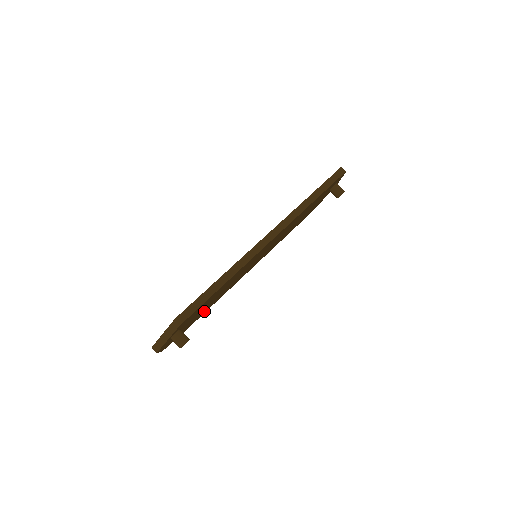
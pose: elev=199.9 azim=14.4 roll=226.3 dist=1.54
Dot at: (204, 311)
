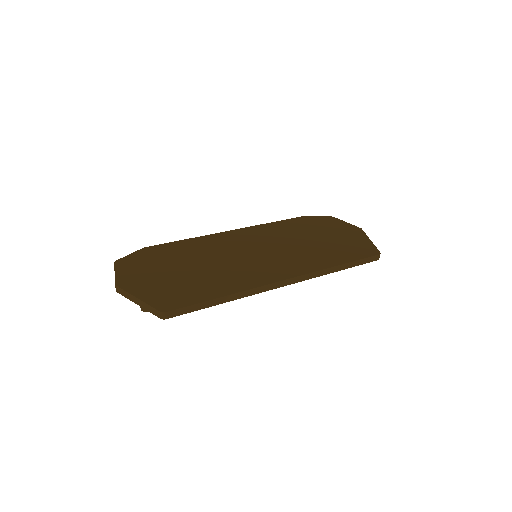
Dot at: occluded
